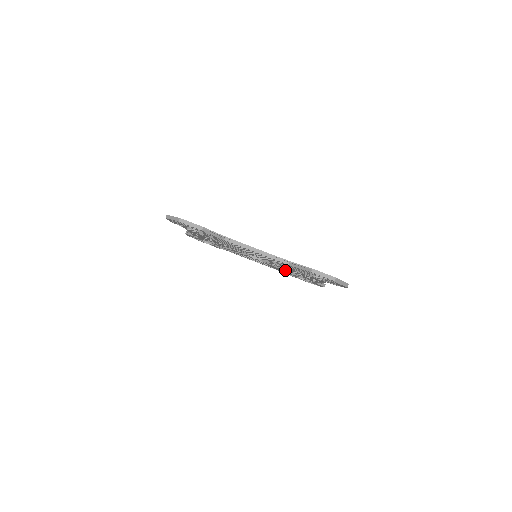
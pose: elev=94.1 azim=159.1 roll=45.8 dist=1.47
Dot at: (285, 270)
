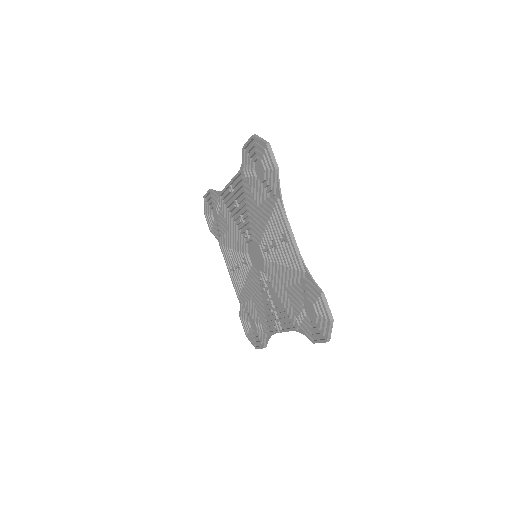
Dot at: (258, 296)
